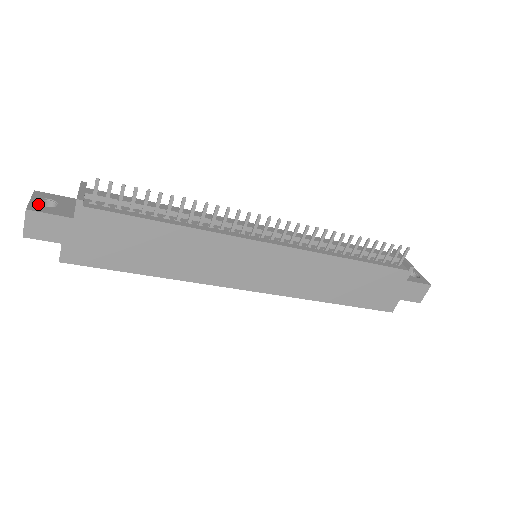
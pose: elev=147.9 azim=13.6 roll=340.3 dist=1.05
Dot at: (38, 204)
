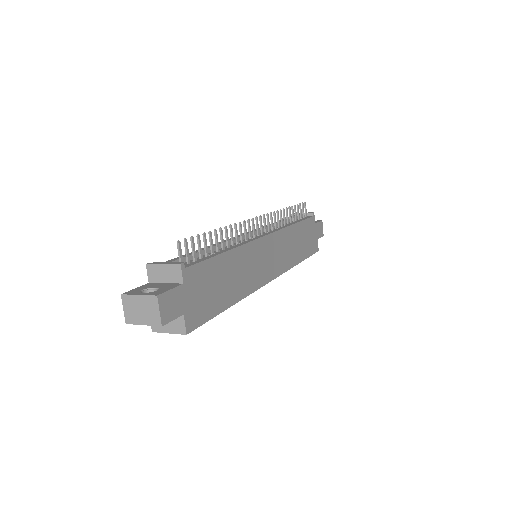
Dot at: (150, 292)
